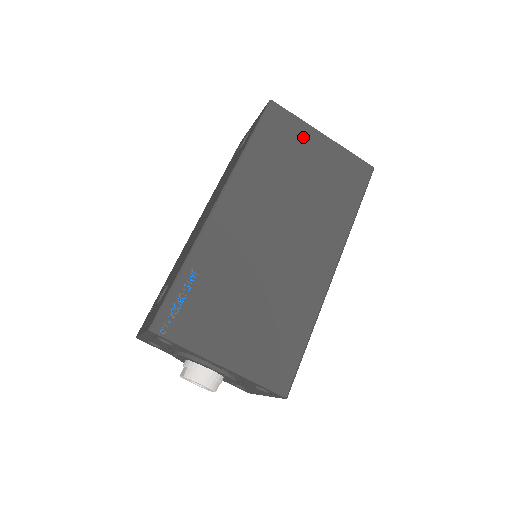
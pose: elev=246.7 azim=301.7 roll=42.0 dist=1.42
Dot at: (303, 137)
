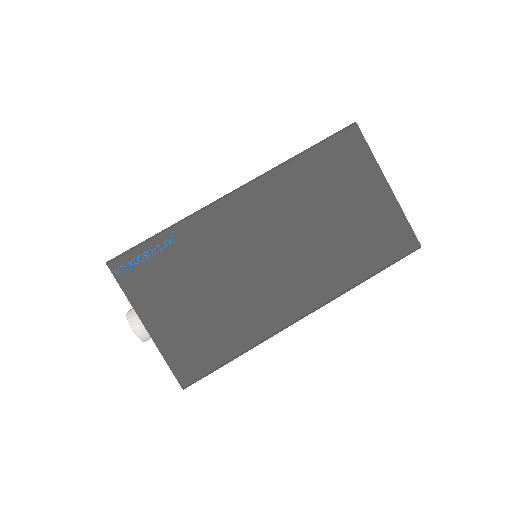
Dot at: (364, 176)
